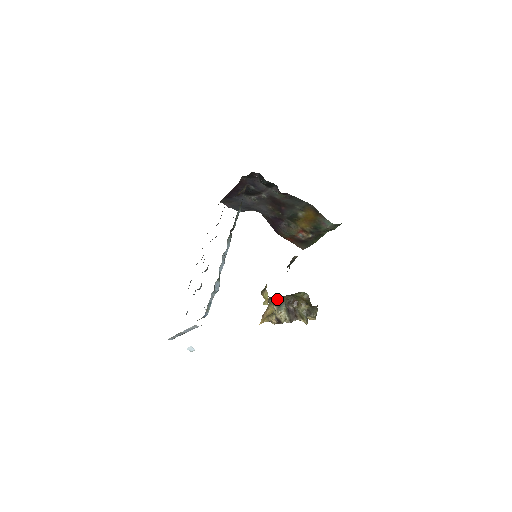
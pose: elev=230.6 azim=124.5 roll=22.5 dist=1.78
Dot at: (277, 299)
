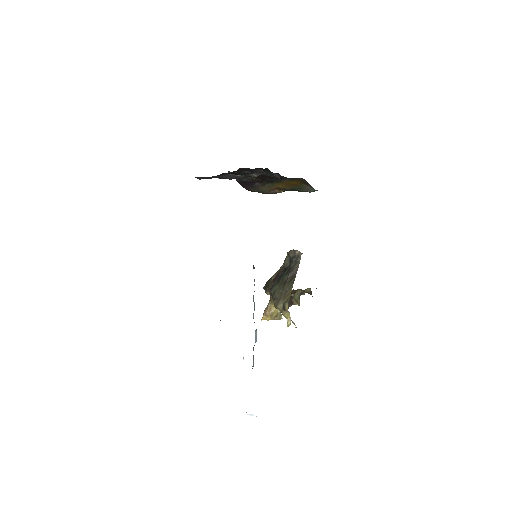
Dot at: occluded
